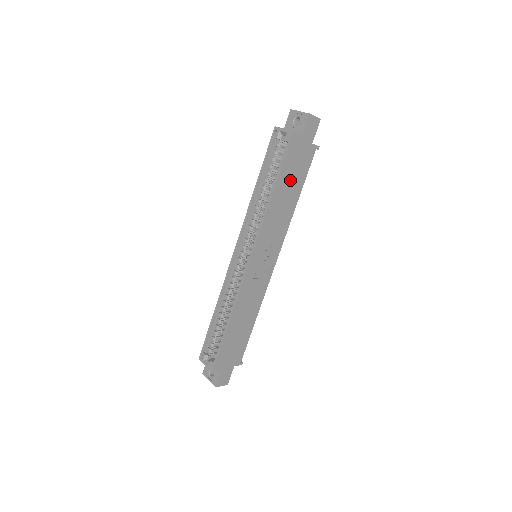
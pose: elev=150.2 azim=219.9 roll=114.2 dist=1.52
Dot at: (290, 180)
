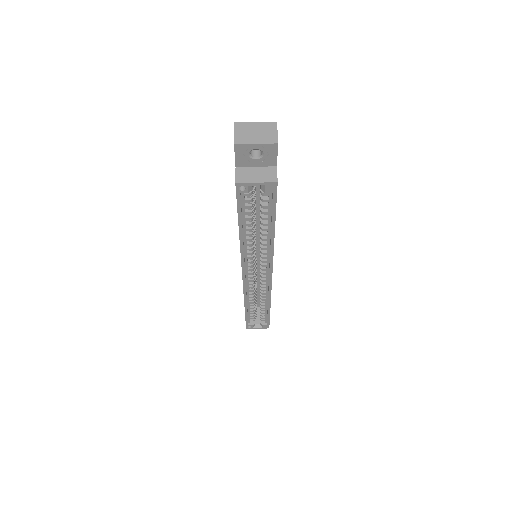
Dot at: occluded
